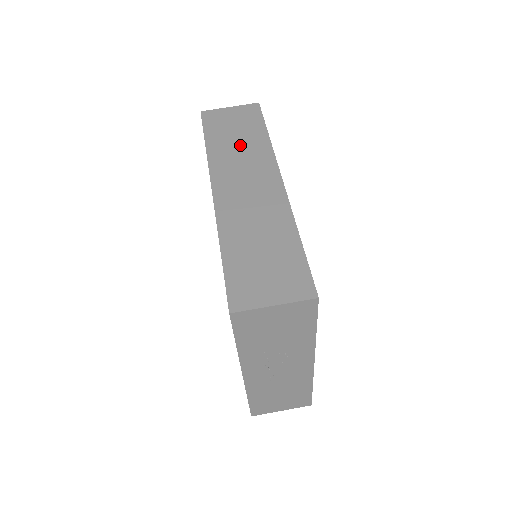
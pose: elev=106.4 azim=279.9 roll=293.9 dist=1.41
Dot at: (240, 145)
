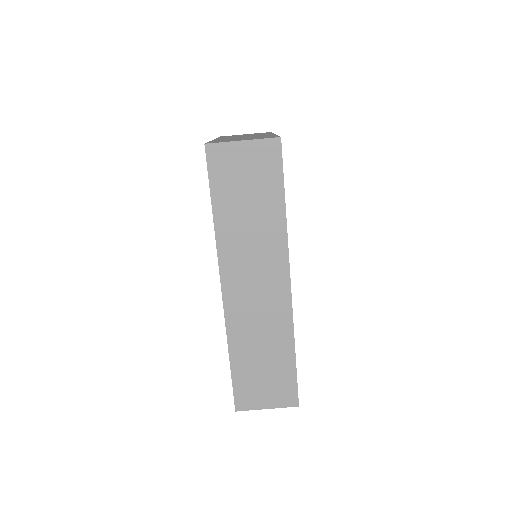
Dot at: (252, 223)
